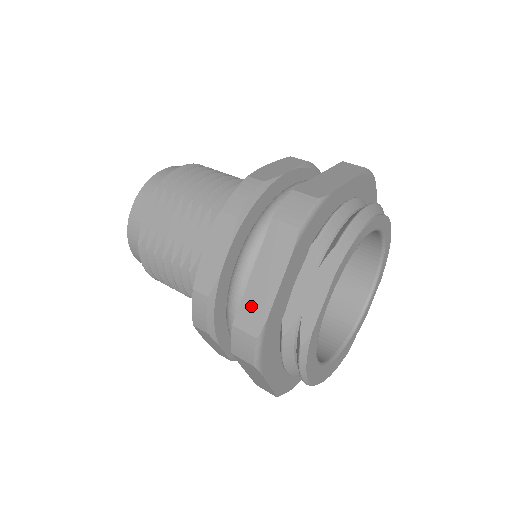
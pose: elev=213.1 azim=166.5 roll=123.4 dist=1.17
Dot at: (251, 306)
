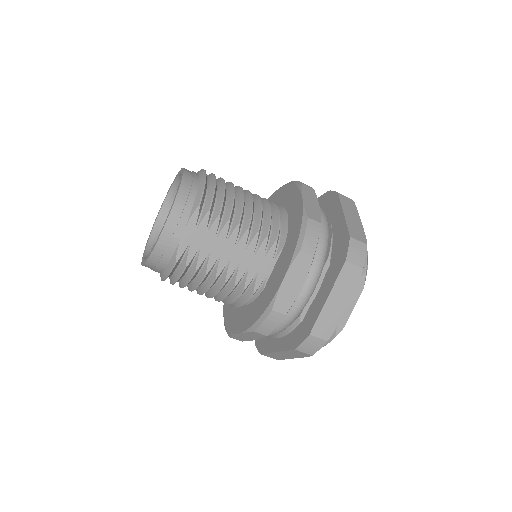
Dot at: (325, 321)
